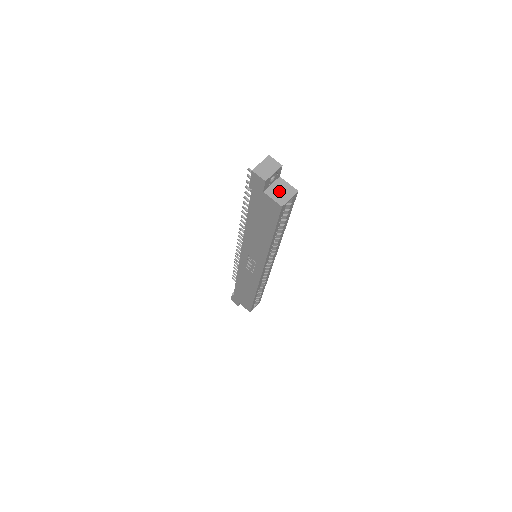
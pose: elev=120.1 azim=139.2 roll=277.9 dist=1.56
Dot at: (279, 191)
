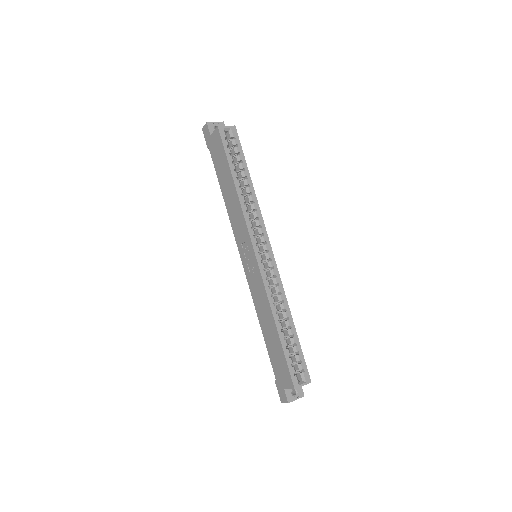
Dot at: occluded
